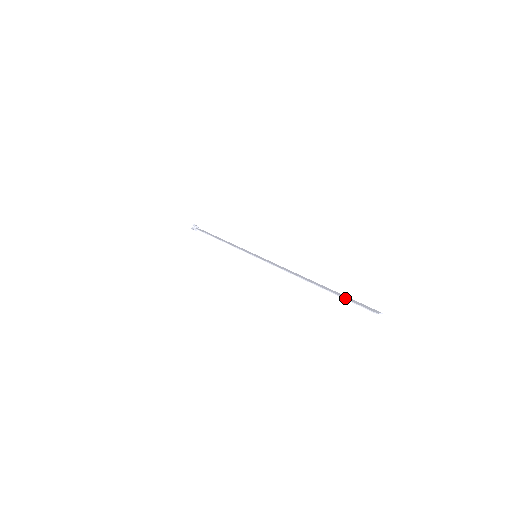
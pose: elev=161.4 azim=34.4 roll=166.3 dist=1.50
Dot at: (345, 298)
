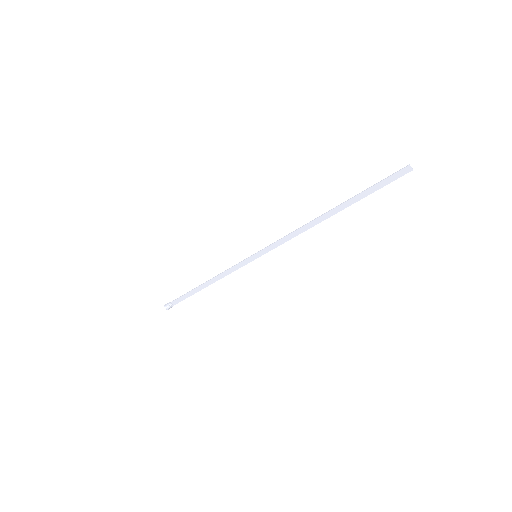
Dot at: (371, 186)
